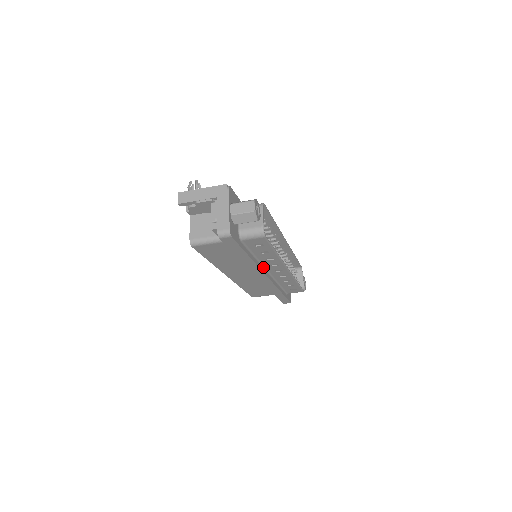
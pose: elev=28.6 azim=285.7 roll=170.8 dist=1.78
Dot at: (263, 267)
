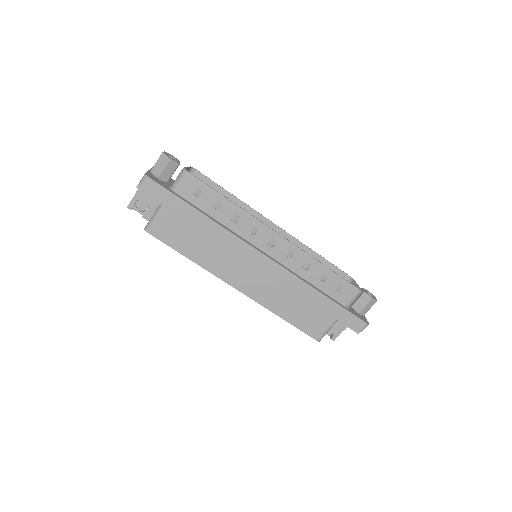
Dot at: (246, 241)
